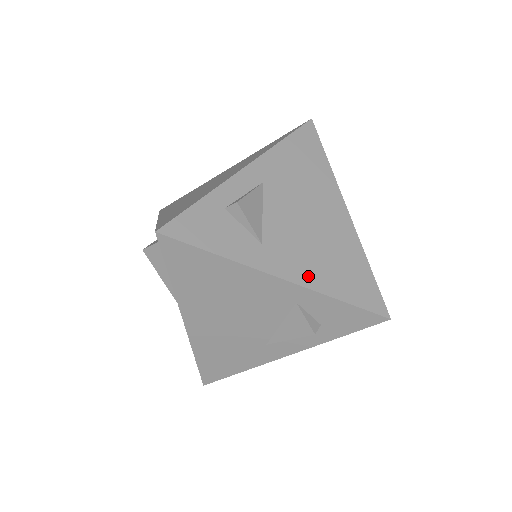
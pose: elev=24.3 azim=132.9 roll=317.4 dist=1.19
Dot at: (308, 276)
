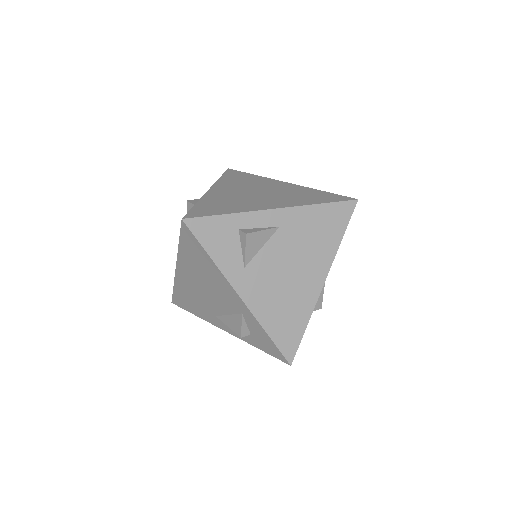
Dot at: (258, 306)
